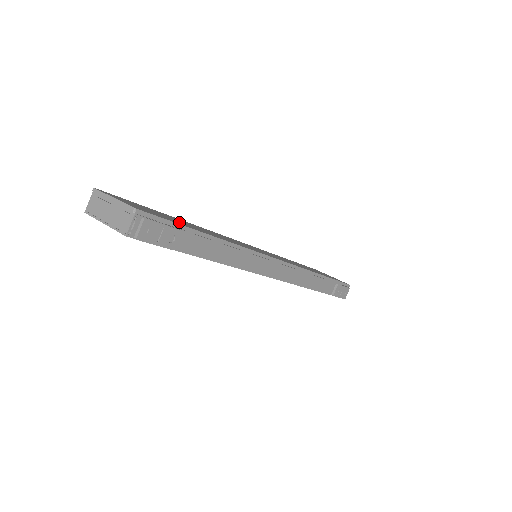
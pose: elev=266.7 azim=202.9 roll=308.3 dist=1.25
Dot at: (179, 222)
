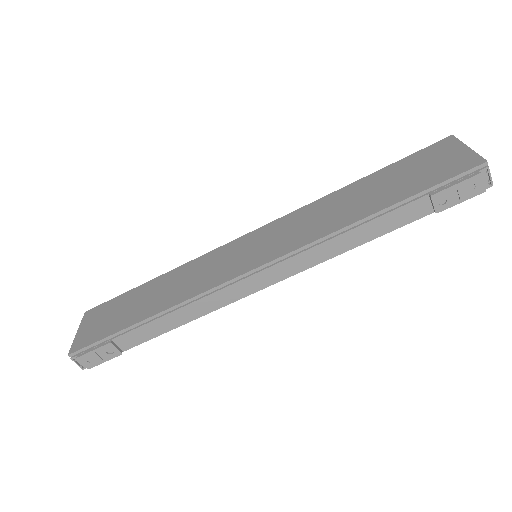
Dot at: (124, 318)
